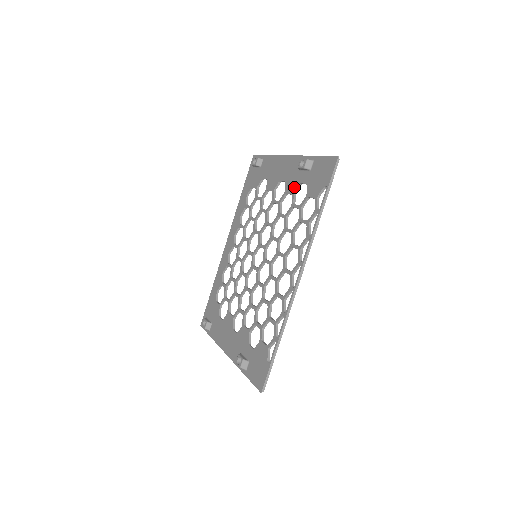
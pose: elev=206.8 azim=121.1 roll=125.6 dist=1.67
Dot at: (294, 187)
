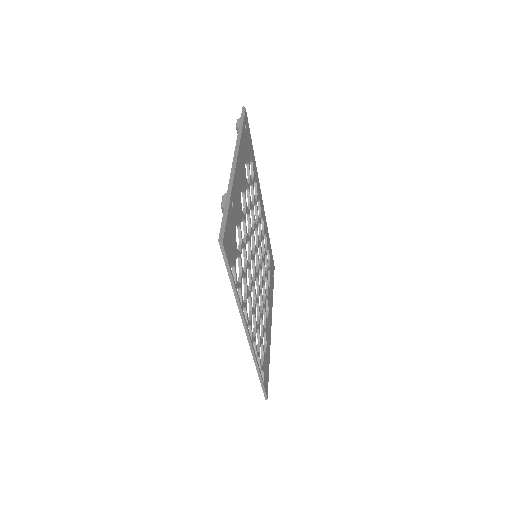
Dot at: occluded
